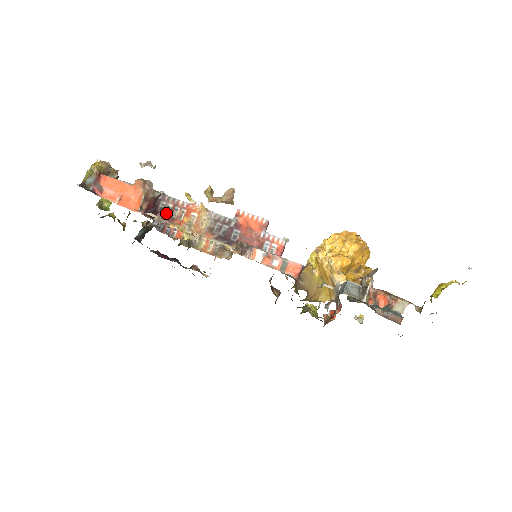
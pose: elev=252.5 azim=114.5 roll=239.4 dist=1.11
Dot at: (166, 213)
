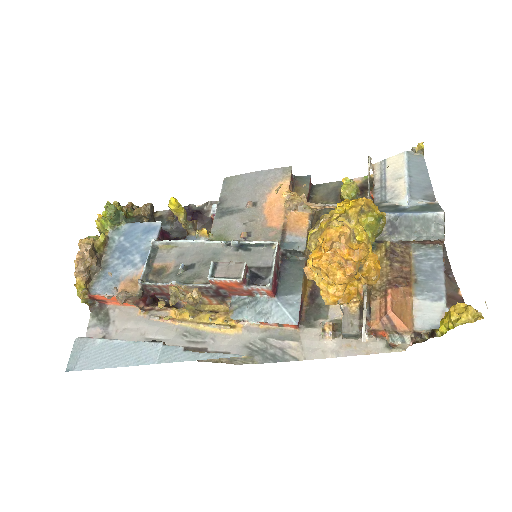
Dot at: (159, 292)
